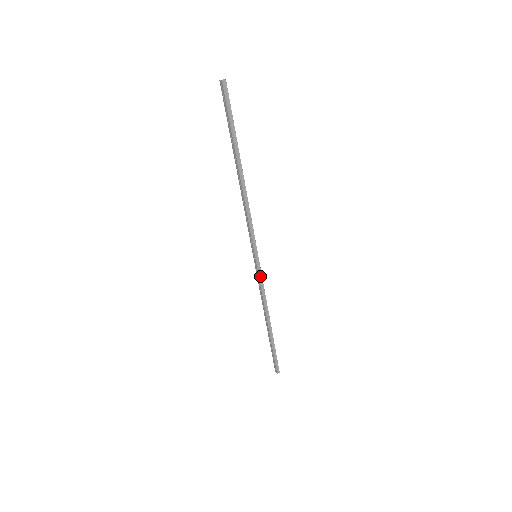
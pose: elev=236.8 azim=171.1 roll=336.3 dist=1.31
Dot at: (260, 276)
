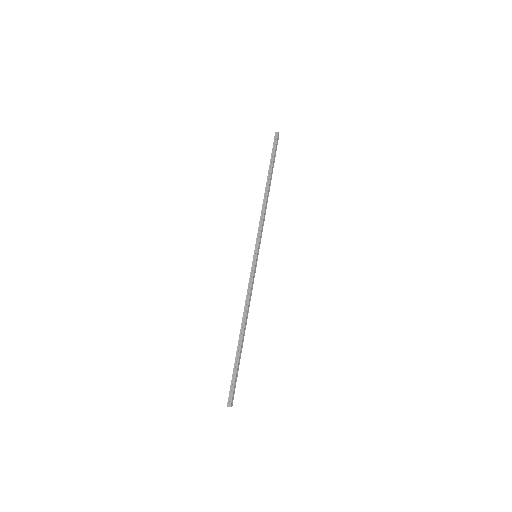
Dot at: (254, 275)
